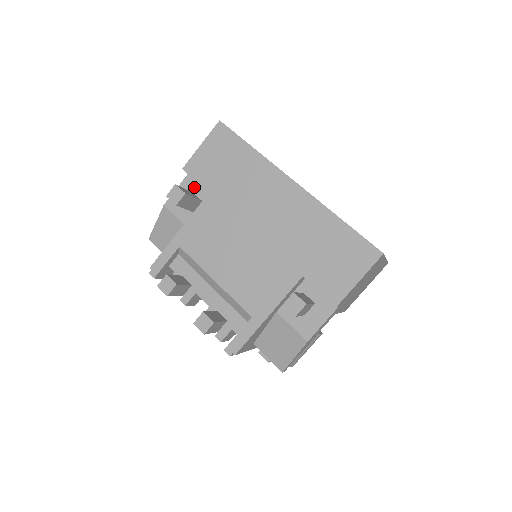
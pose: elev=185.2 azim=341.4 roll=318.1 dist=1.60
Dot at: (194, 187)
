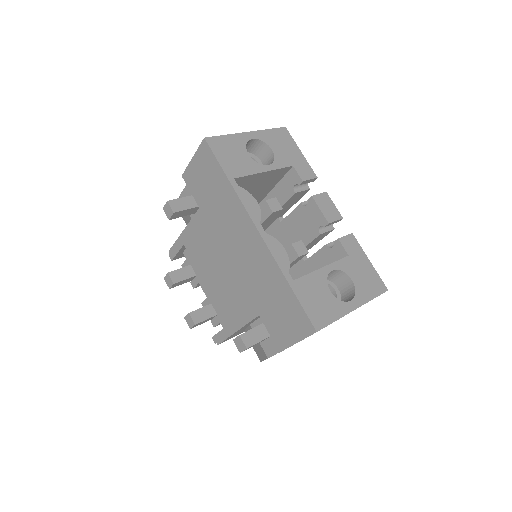
Dot at: occluded
